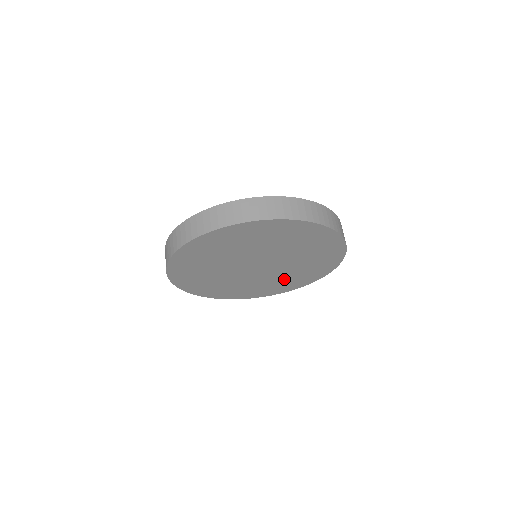
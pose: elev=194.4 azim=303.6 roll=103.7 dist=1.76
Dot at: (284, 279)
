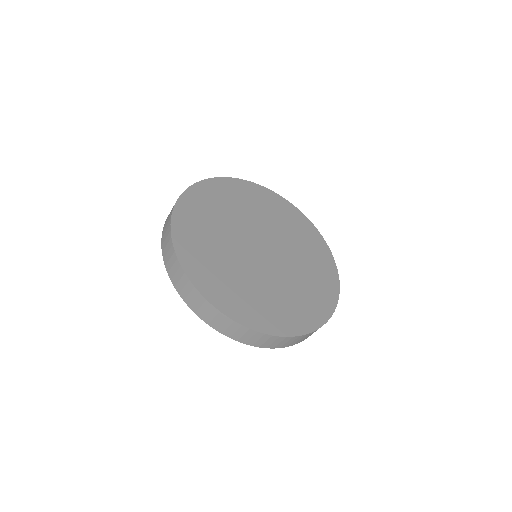
Dot at: (300, 291)
